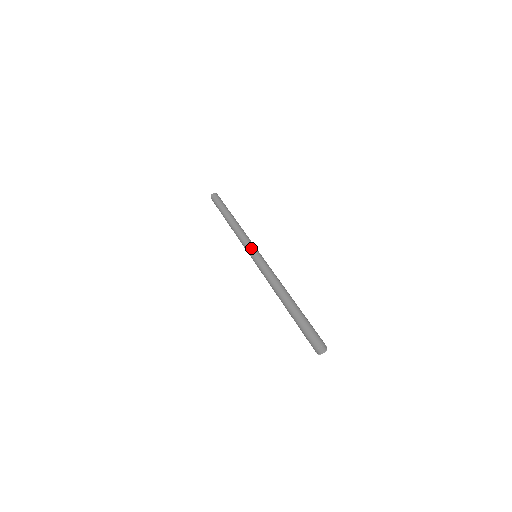
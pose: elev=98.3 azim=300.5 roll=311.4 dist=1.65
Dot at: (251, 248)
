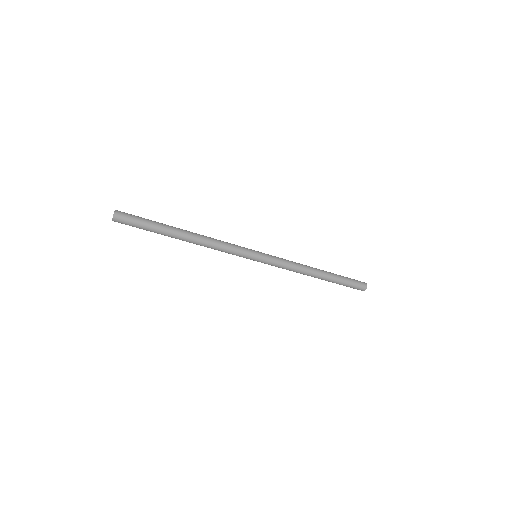
Dot at: (249, 258)
